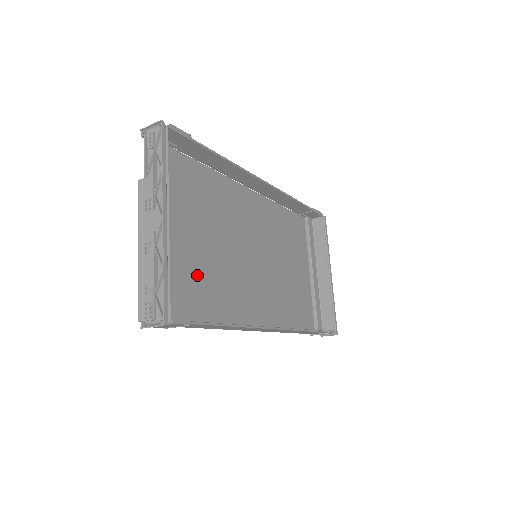
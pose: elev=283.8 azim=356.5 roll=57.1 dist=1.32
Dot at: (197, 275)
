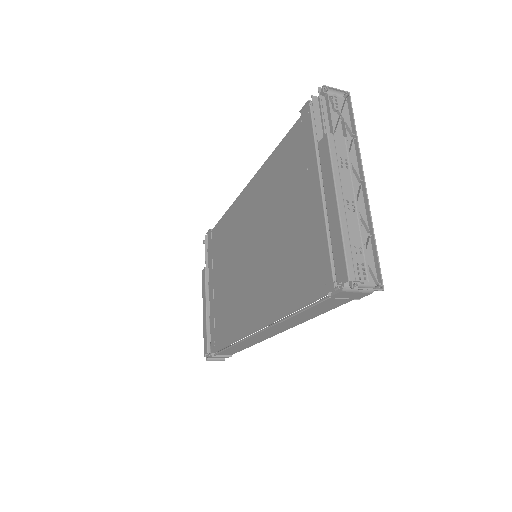
Dot at: (300, 253)
